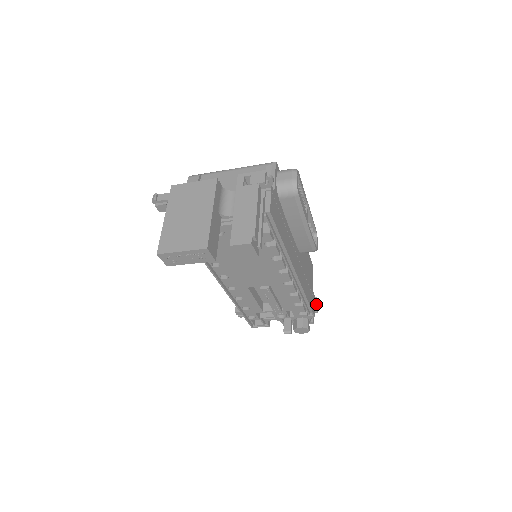
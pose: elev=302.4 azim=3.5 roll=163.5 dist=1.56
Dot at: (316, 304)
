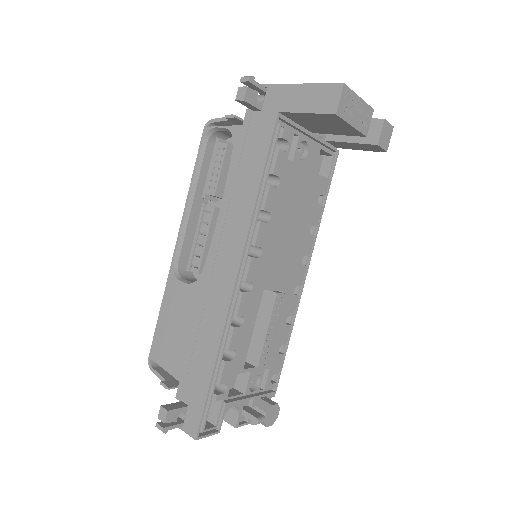
Dot at: occluded
